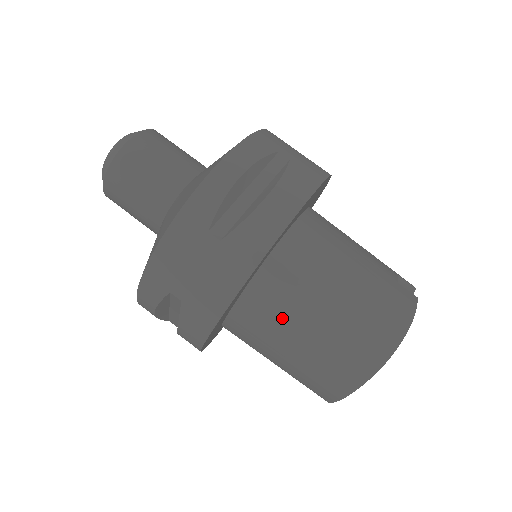
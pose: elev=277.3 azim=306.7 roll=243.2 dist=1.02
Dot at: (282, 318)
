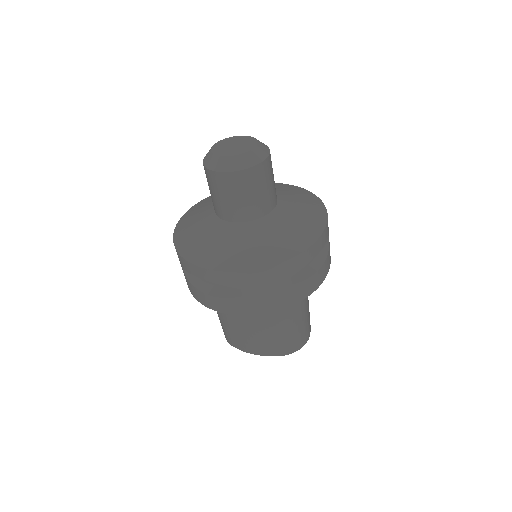
Dot at: (268, 317)
